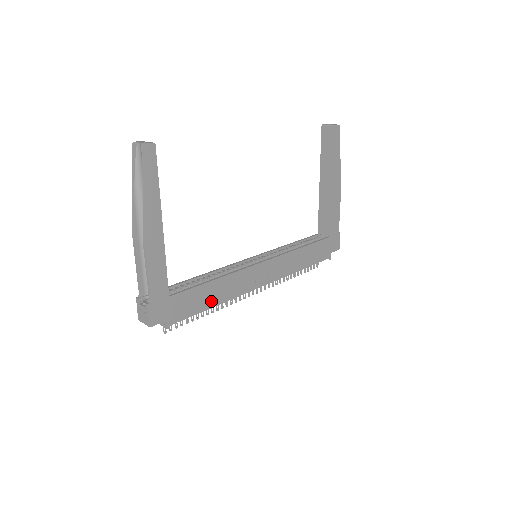
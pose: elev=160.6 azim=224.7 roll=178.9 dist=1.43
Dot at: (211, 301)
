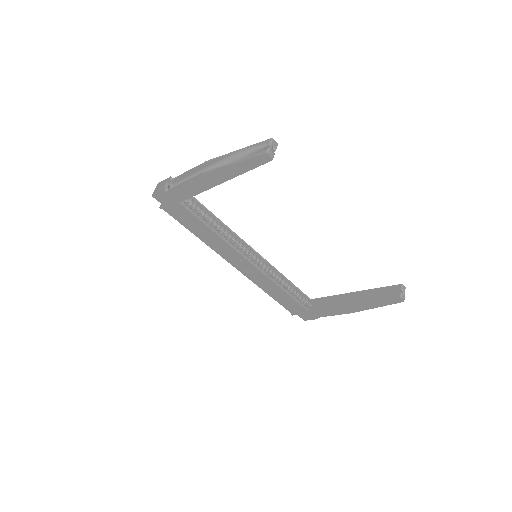
Dot at: (198, 233)
